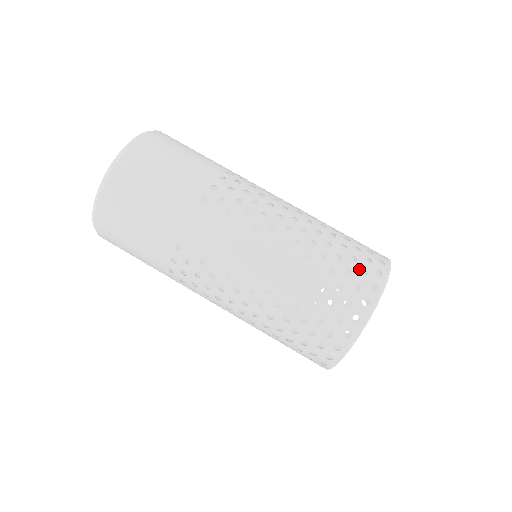
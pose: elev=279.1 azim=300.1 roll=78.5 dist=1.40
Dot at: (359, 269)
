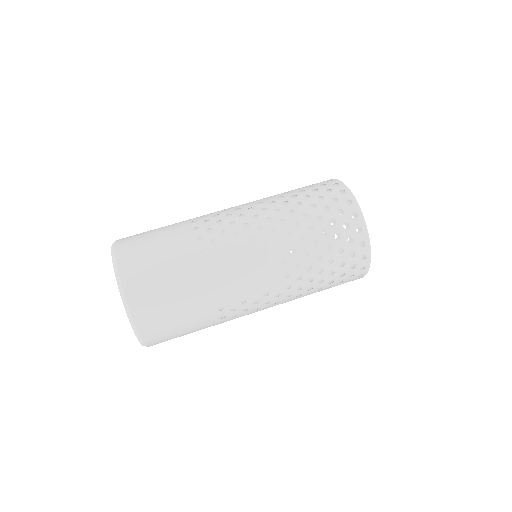
Dot at: (337, 213)
